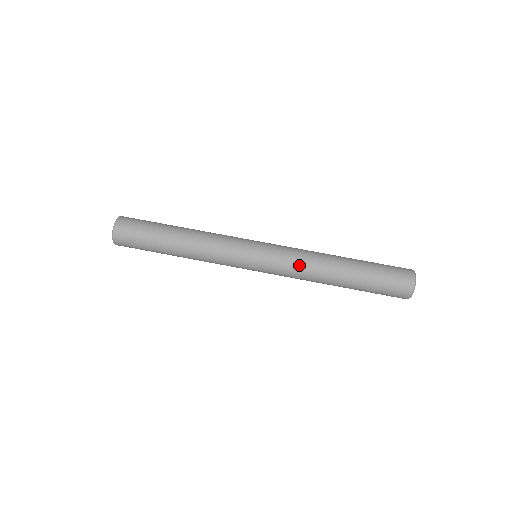
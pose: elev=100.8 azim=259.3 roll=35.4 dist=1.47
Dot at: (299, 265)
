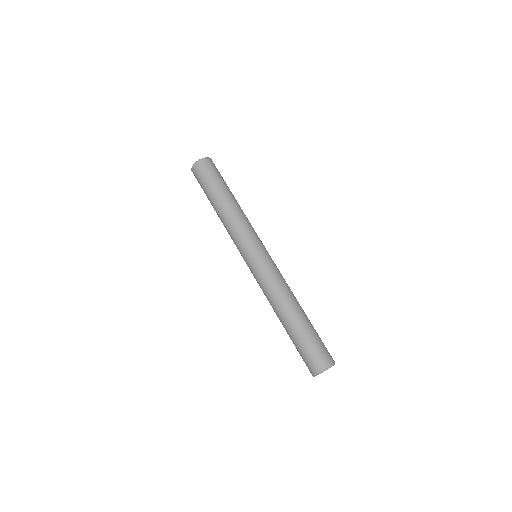
Dot at: (278, 281)
